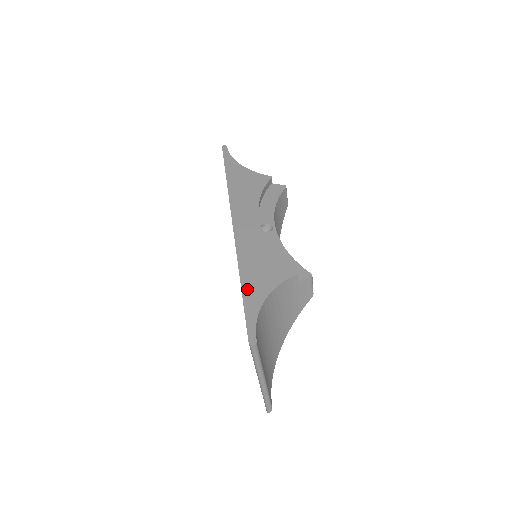
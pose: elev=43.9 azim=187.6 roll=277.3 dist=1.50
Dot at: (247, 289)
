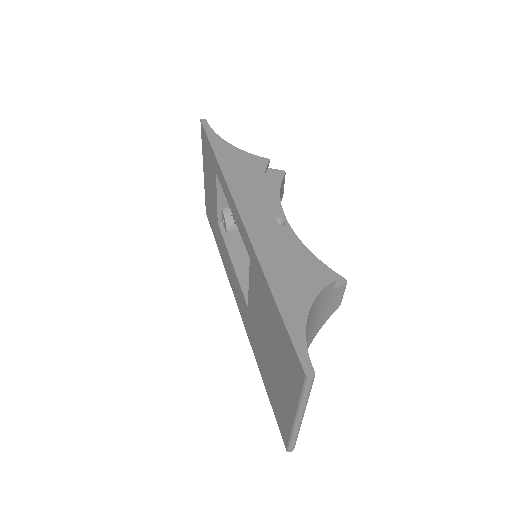
Dot at: (282, 301)
